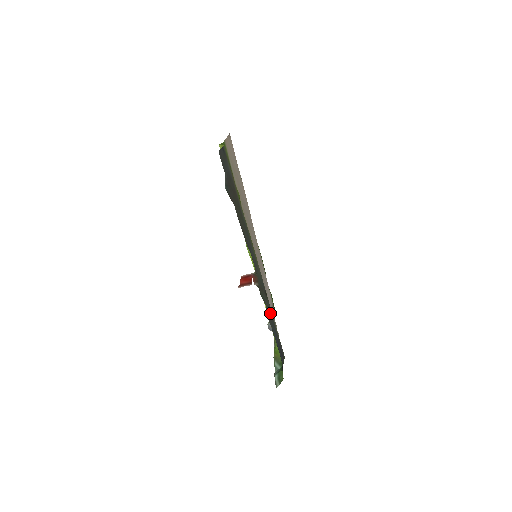
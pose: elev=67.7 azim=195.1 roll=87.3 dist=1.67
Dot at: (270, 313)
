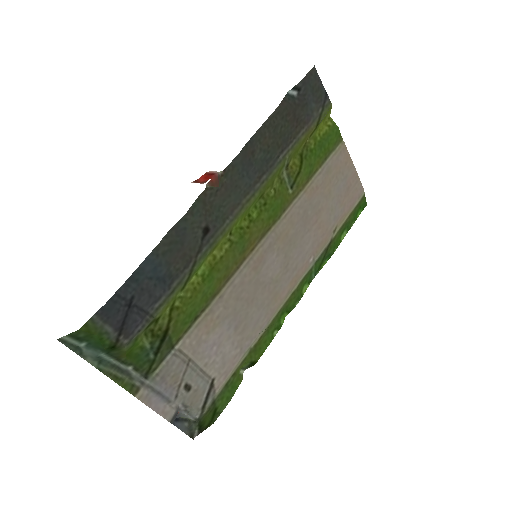
Dot at: (181, 241)
